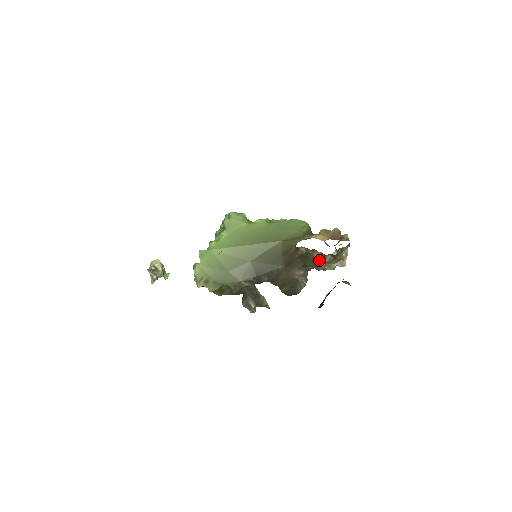
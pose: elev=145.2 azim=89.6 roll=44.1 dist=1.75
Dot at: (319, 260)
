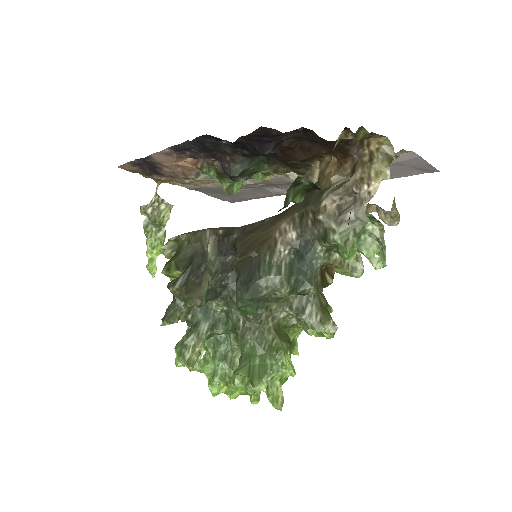
Dot at: (328, 189)
